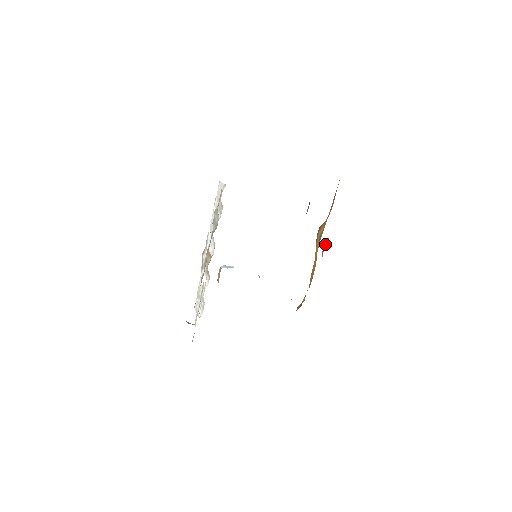
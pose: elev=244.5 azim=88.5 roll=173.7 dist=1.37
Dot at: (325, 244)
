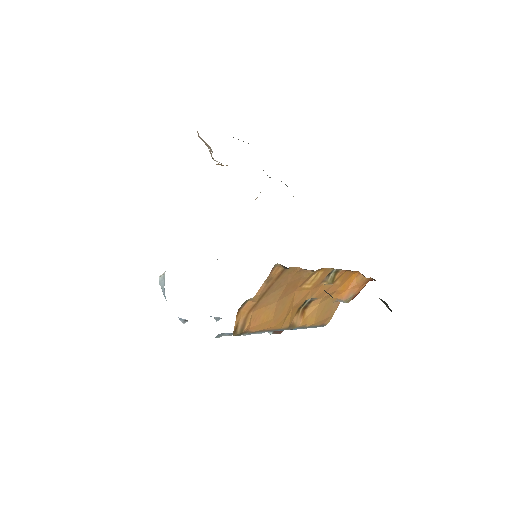
Dot at: (331, 277)
